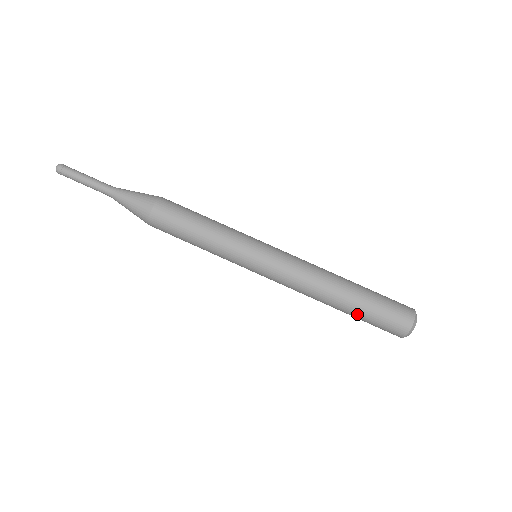
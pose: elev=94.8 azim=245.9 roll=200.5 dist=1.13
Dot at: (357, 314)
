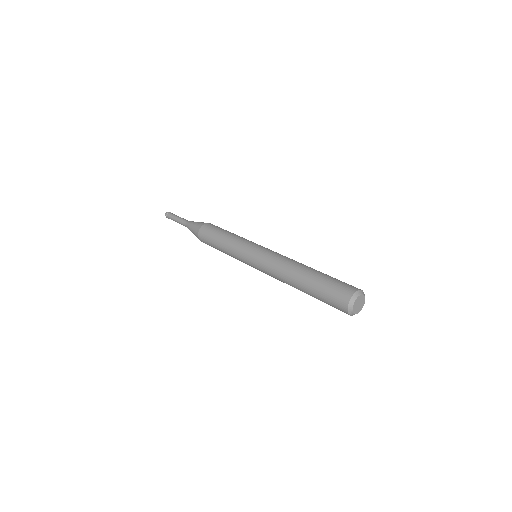
Dot at: (318, 277)
